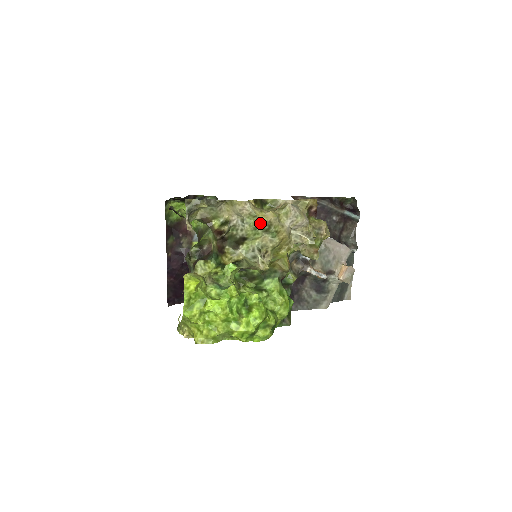
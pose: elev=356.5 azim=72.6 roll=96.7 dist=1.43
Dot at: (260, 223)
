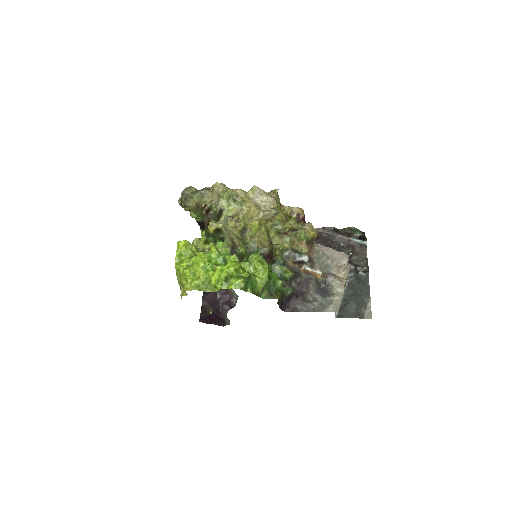
Dot at: (229, 194)
